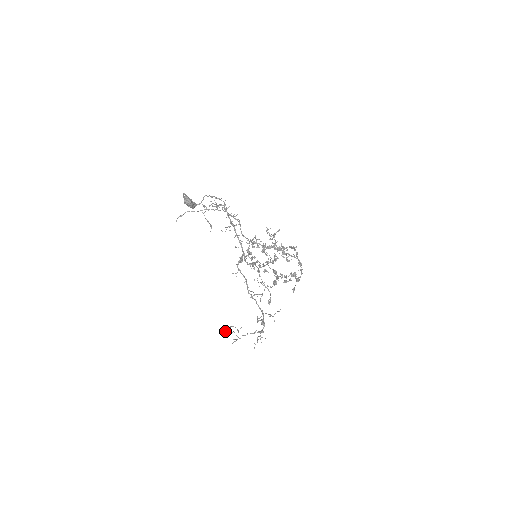
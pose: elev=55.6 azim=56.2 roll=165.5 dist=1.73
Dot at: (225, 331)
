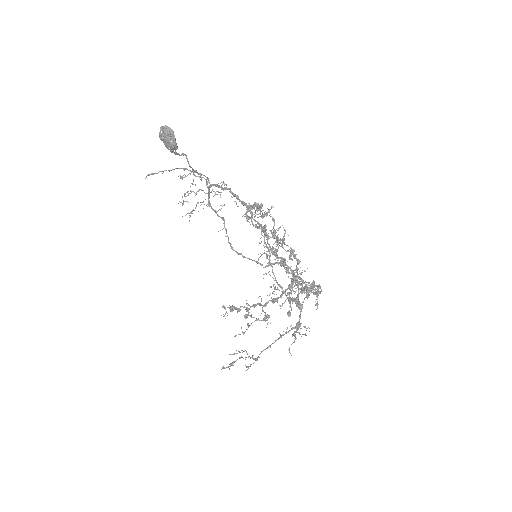
Dot at: occluded
